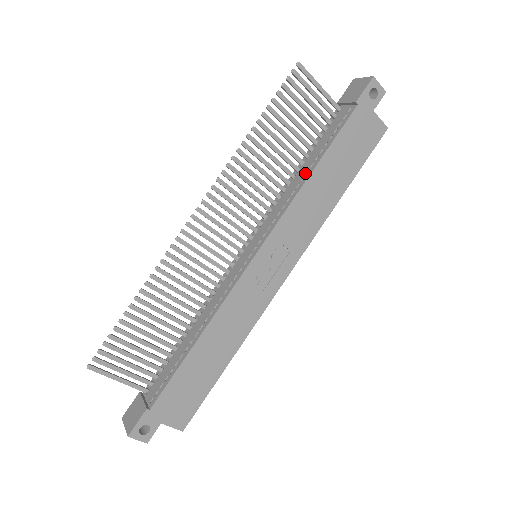
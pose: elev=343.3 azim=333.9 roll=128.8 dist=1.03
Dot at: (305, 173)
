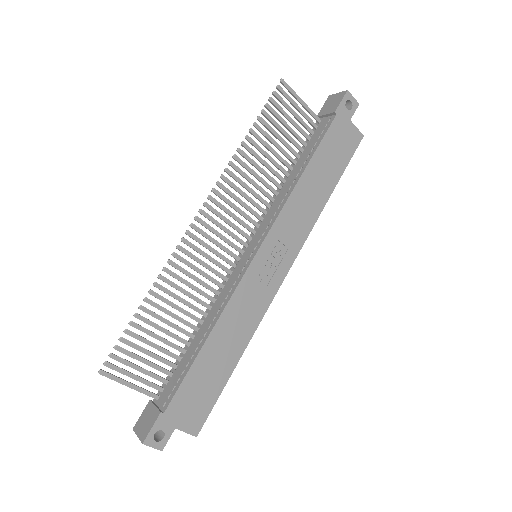
Dot at: (295, 176)
